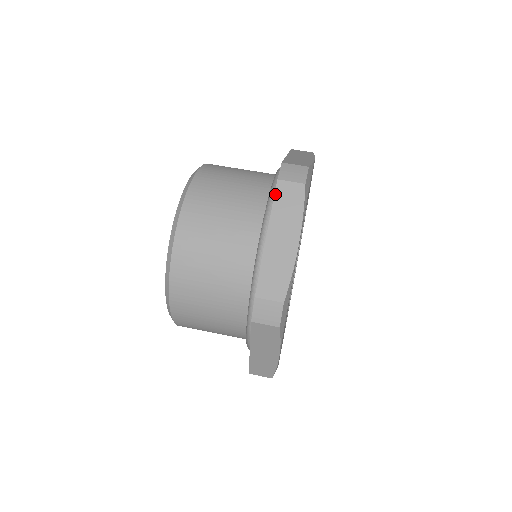
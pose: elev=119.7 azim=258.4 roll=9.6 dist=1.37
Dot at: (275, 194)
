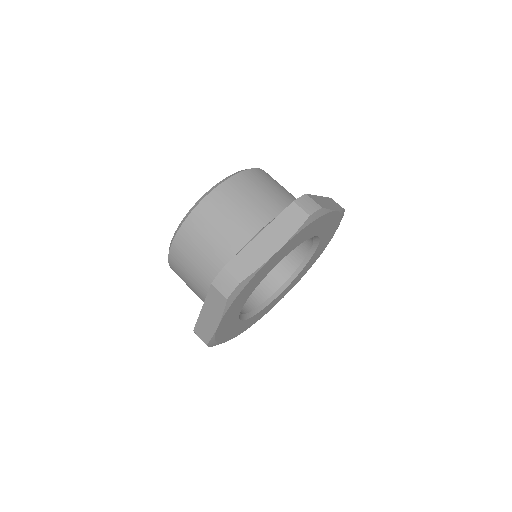
Dot at: (209, 291)
